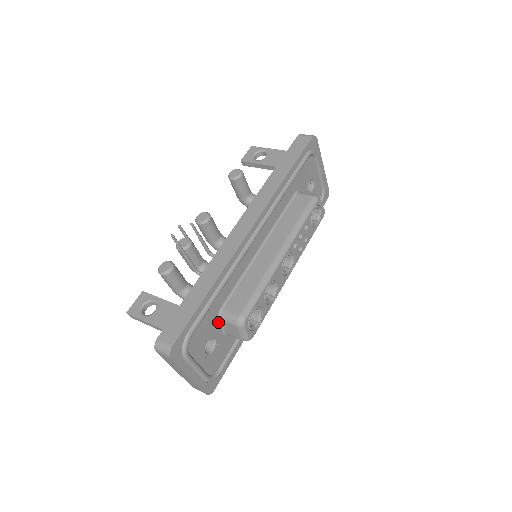
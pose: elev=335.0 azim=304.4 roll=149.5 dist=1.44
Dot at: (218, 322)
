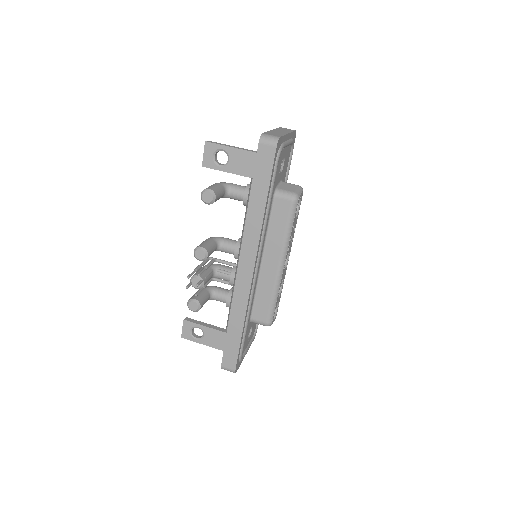
Dot at: (250, 322)
